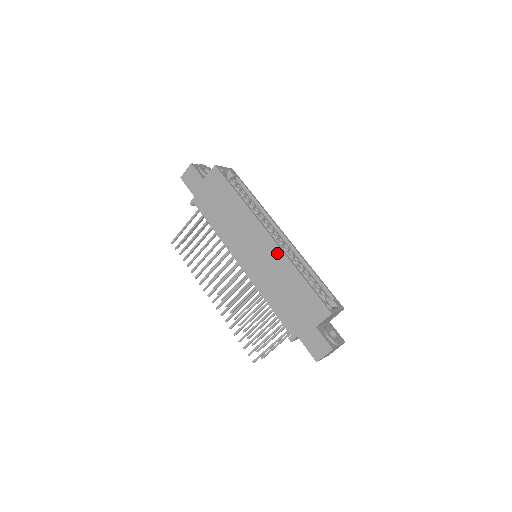
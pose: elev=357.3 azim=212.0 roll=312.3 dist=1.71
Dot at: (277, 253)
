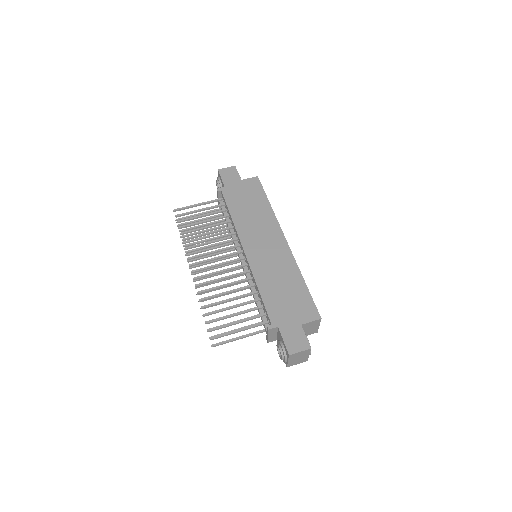
Dot at: (288, 255)
